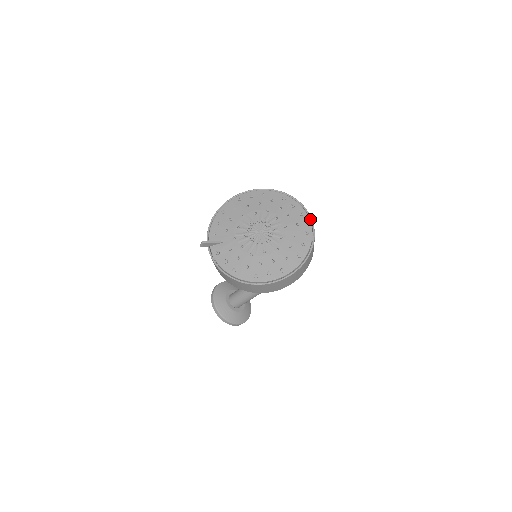
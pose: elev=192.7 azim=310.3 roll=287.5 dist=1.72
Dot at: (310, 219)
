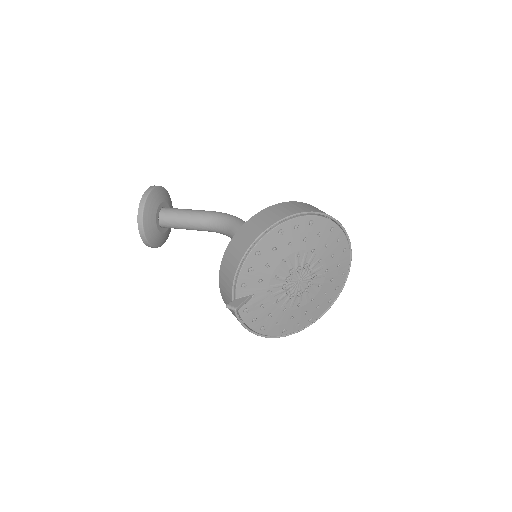
Dot at: (350, 255)
